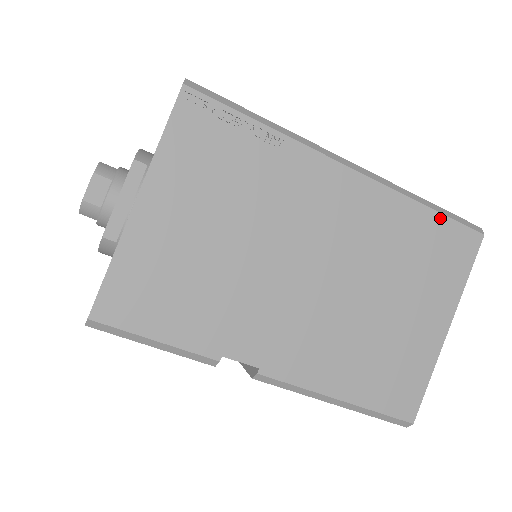
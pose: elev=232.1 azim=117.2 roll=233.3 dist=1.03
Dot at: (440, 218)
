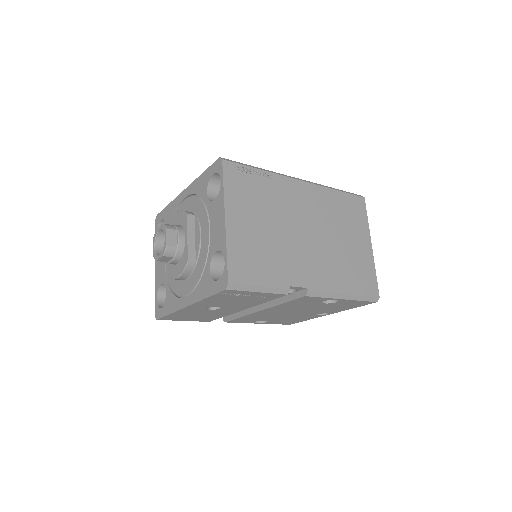
Dot at: (345, 194)
